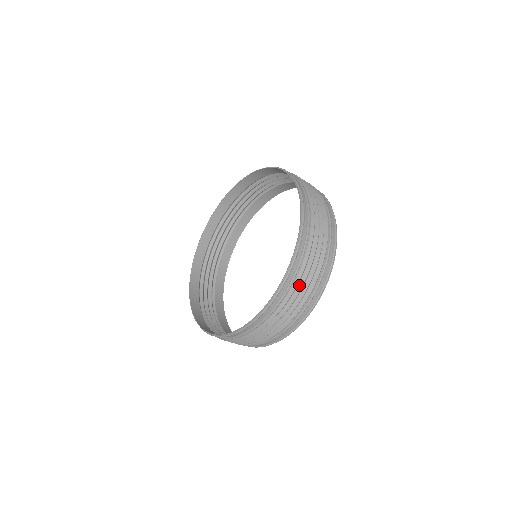
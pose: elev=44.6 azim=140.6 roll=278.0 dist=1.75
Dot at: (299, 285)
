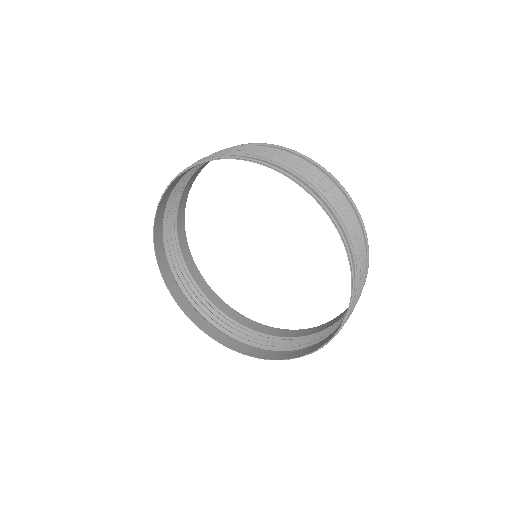
Dot at: (359, 279)
